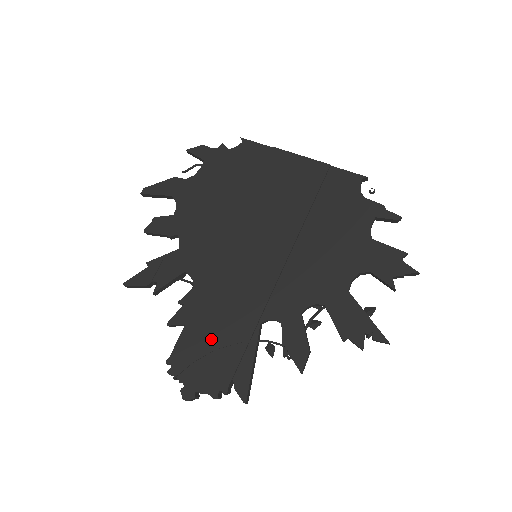
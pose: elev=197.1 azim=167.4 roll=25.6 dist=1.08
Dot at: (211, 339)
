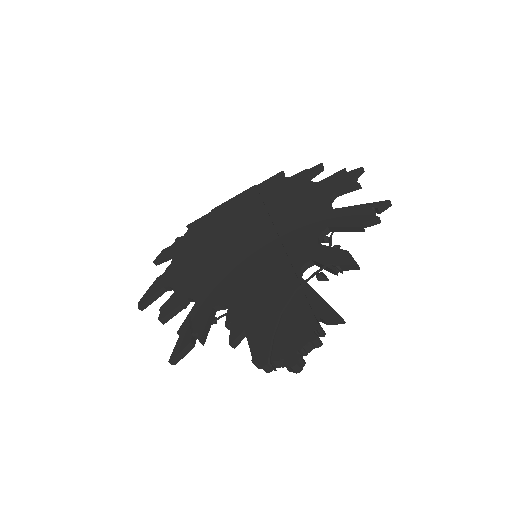
Dot at: (273, 314)
